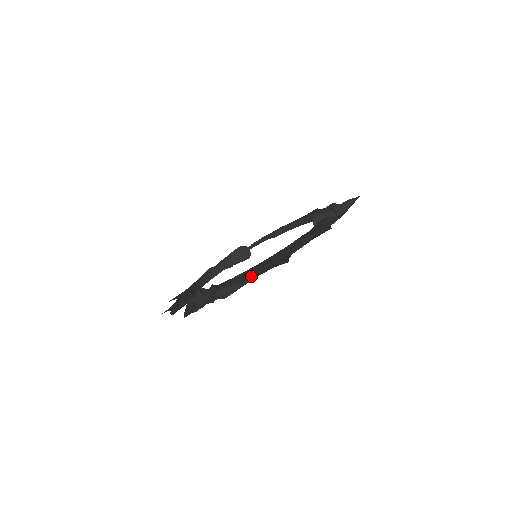
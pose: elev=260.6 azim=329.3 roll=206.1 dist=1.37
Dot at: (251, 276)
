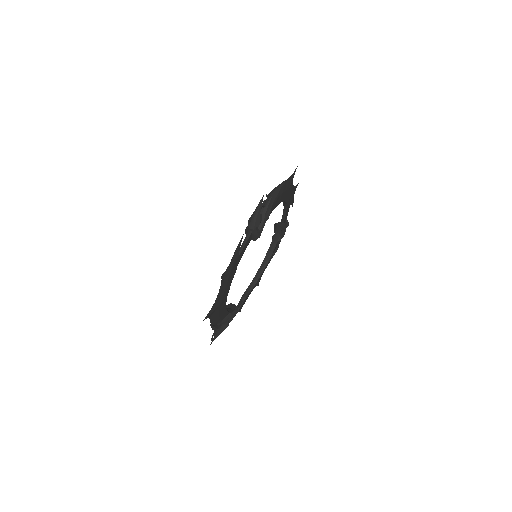
Dot at: occluded
